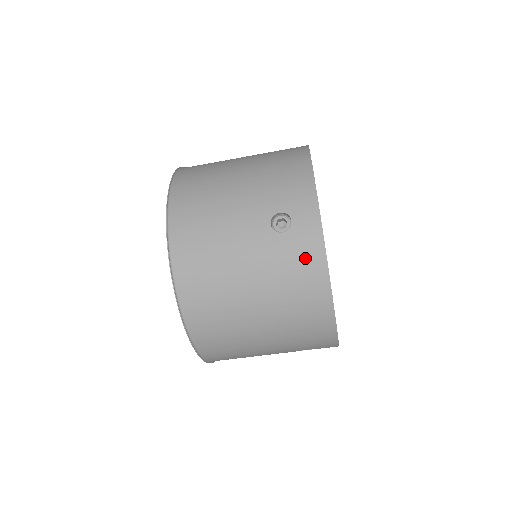
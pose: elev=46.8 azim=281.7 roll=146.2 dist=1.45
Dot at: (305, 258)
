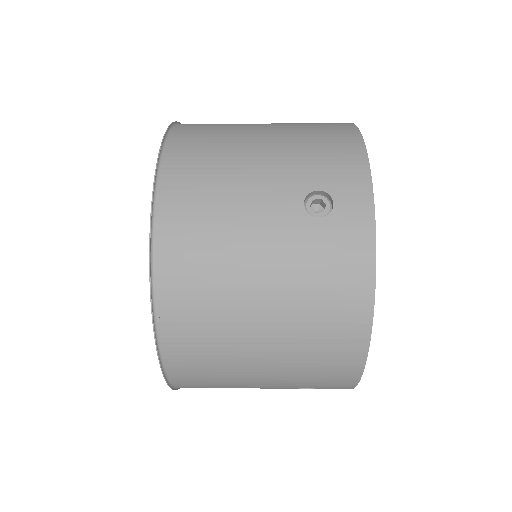
Dot at: occluded
